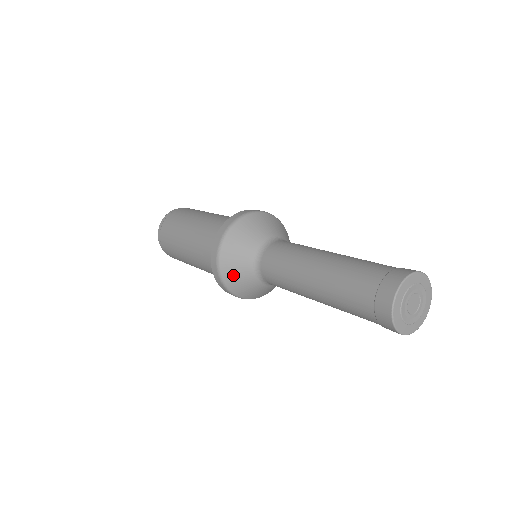
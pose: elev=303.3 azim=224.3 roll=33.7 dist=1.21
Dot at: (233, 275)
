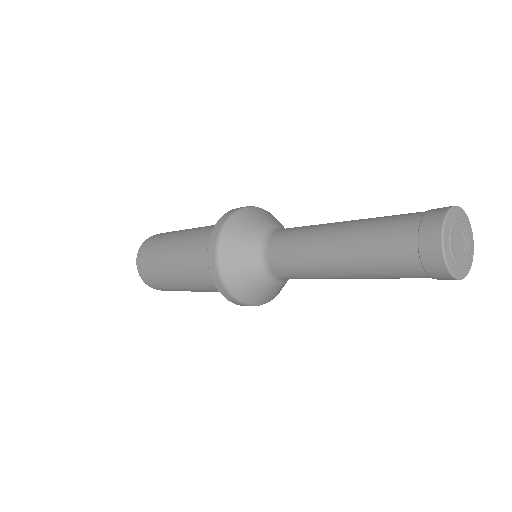
Dot at: (239, 281)
